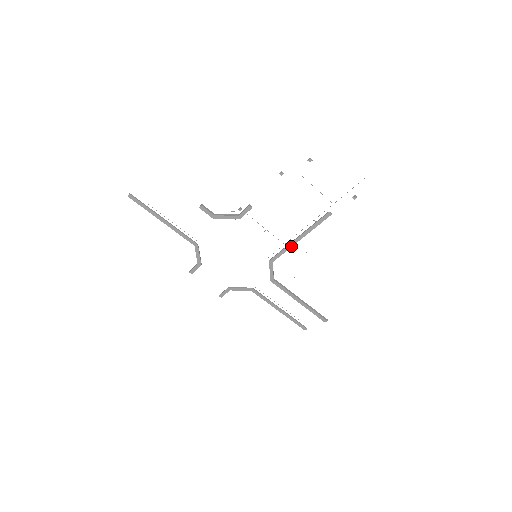
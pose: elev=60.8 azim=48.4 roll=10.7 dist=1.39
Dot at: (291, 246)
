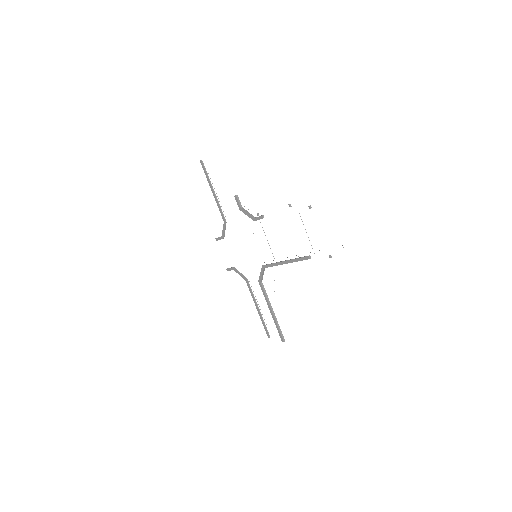
Dot at: (278, 264)
